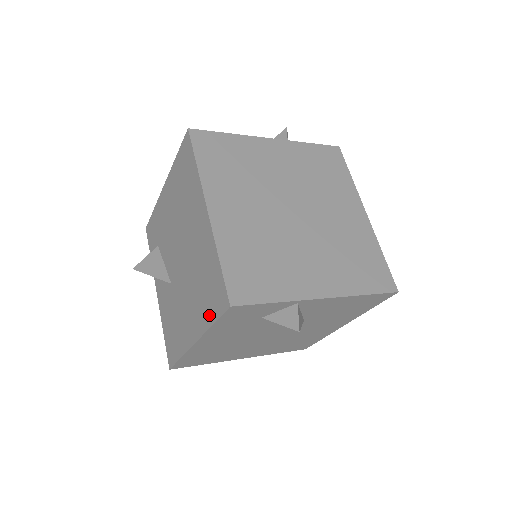
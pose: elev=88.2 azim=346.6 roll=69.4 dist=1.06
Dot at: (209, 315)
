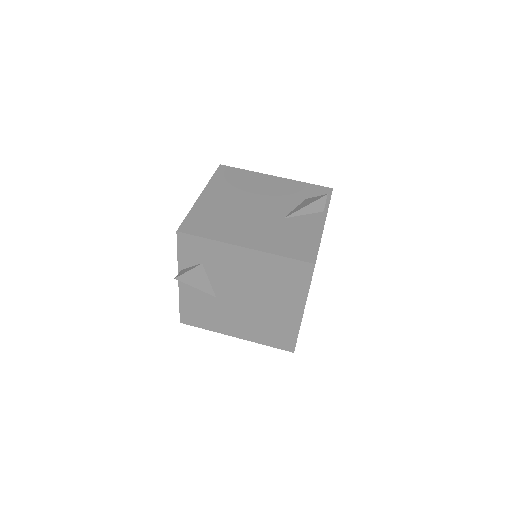
Dot at: (267, 342)
